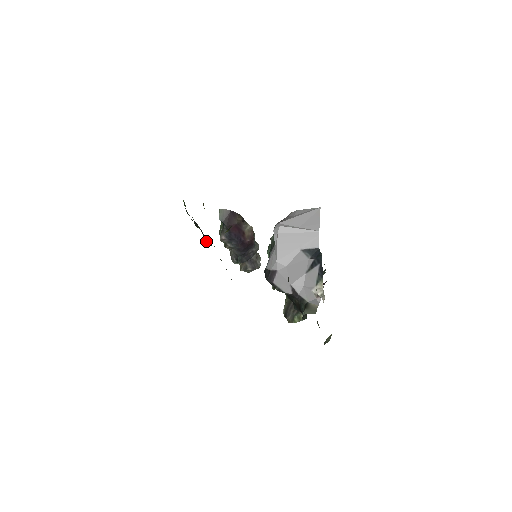
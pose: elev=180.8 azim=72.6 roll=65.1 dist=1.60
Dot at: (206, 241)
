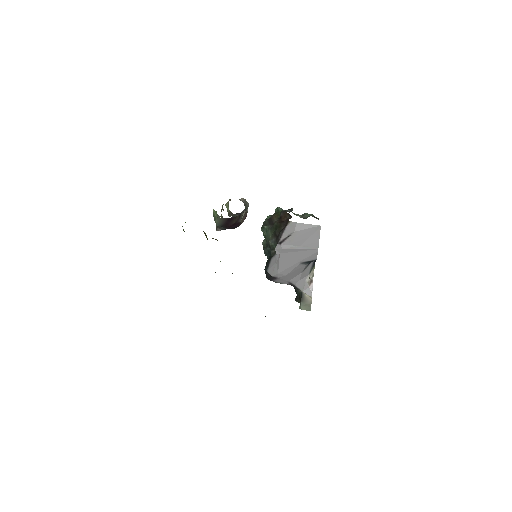
Dot at: occluded
